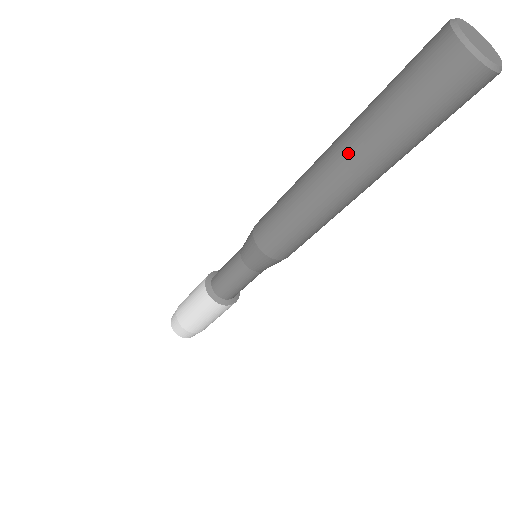
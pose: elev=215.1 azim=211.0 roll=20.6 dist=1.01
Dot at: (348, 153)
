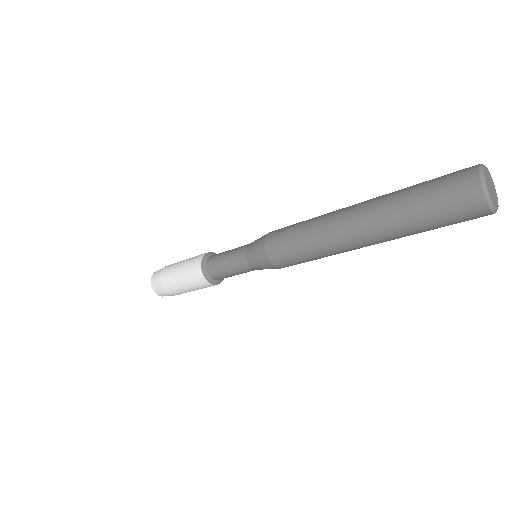
Dot at: (370, 209)
